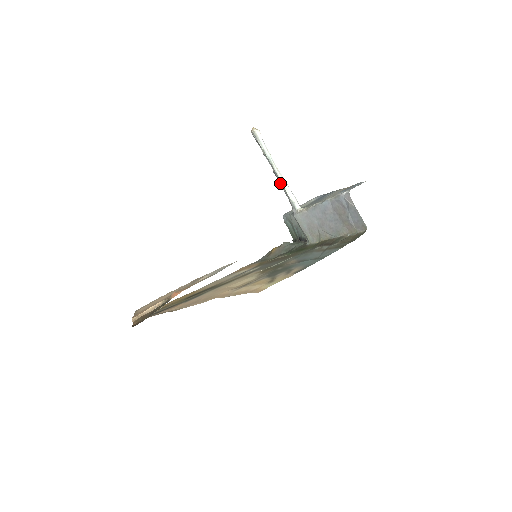
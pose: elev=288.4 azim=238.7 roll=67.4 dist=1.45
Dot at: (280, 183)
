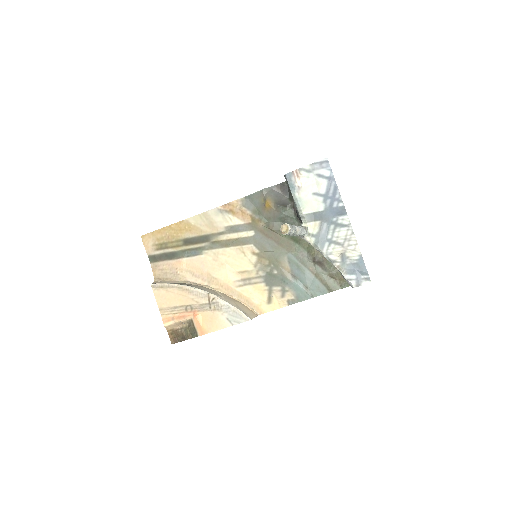
Dot at: occluded
